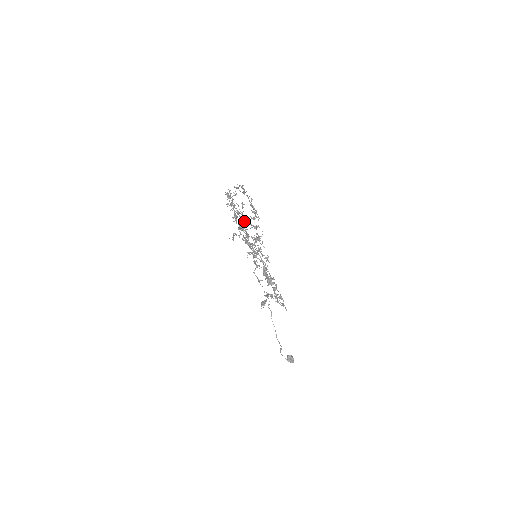
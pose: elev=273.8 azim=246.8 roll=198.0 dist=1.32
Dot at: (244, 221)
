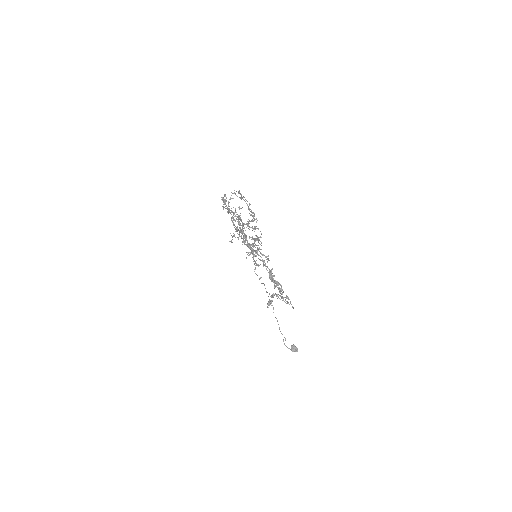
Dot at: (242, 224)
